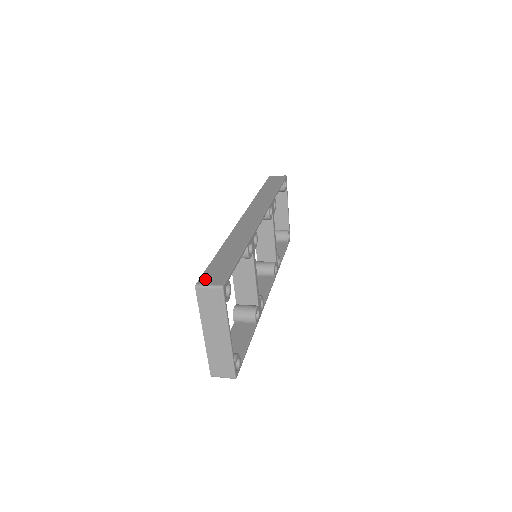
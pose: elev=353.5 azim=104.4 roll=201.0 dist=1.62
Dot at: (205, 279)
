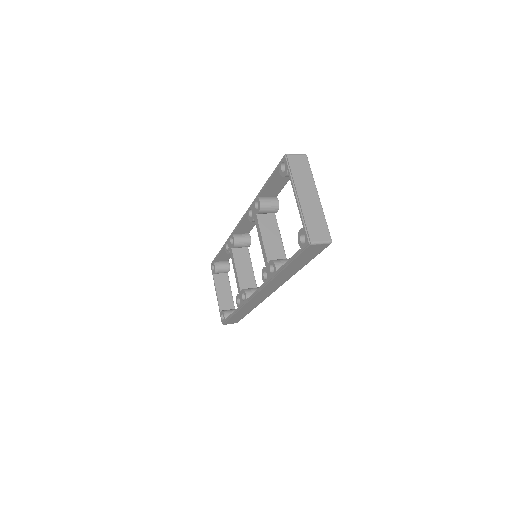
Dot at: occluded
